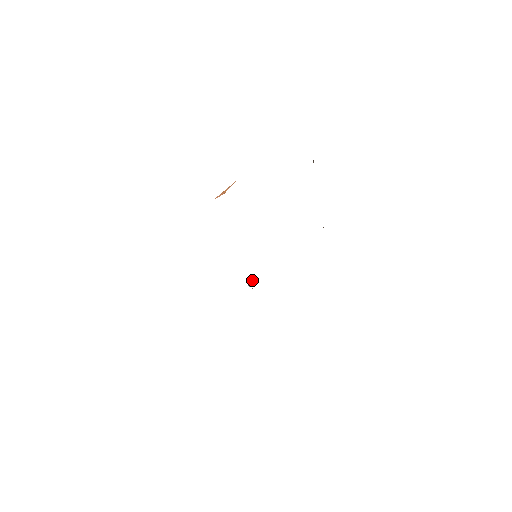
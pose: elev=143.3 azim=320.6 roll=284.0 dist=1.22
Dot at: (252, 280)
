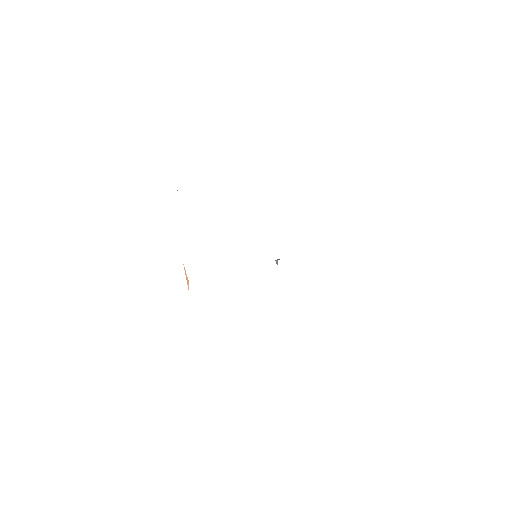
Dot at: (277, 260)
